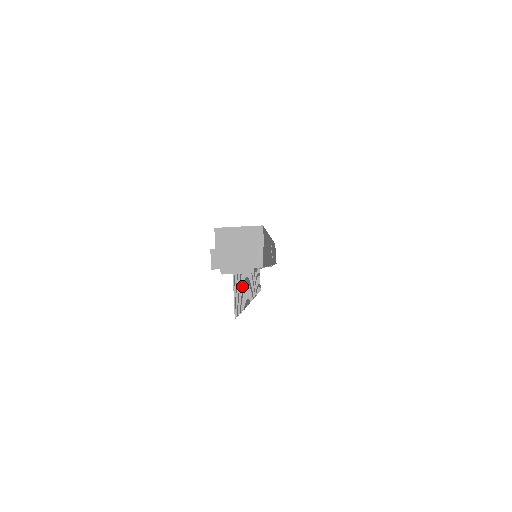
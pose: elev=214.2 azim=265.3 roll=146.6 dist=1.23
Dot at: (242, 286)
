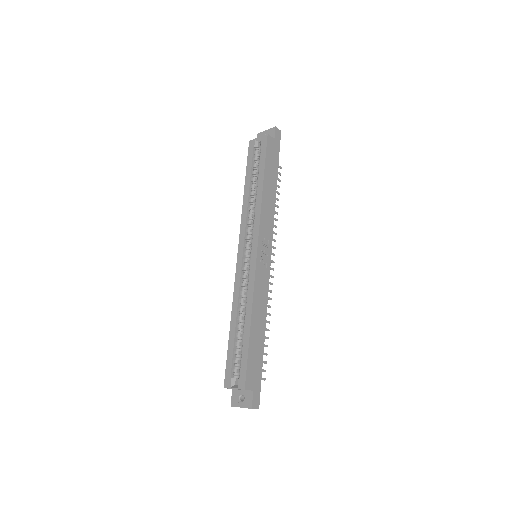
Dot at: occluded
